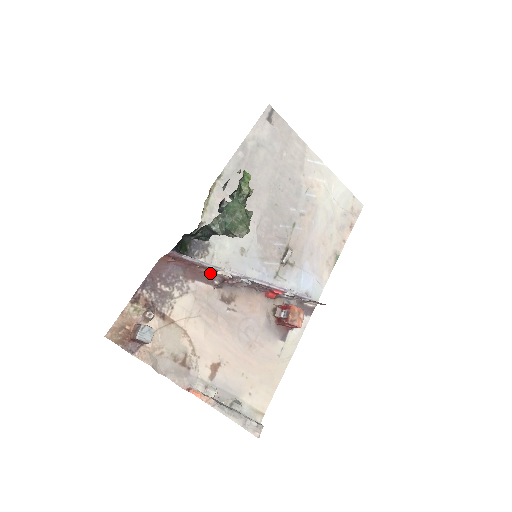
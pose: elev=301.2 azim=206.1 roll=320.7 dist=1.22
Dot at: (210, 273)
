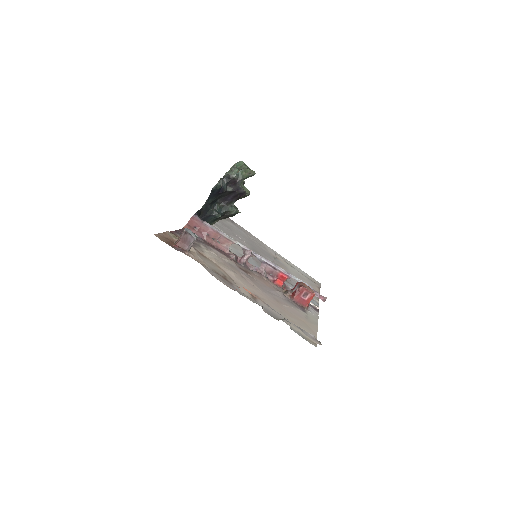
Dot at: (225, 250)
